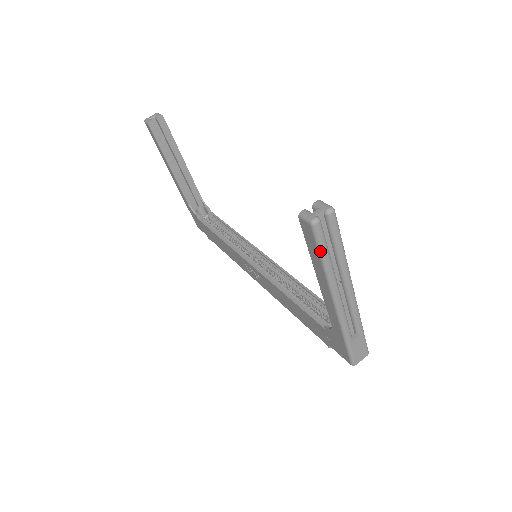
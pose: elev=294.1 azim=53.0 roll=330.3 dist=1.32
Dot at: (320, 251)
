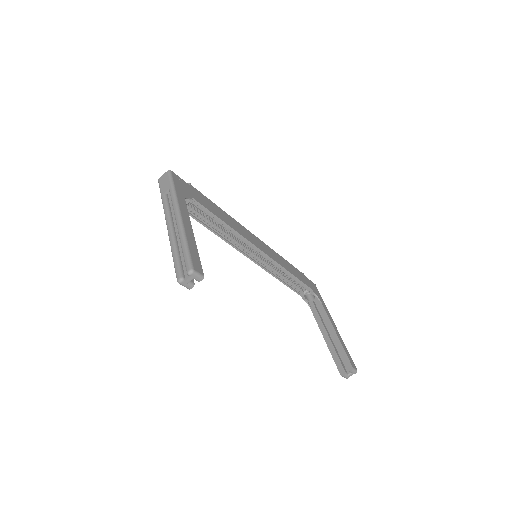
Dot at: occluded
